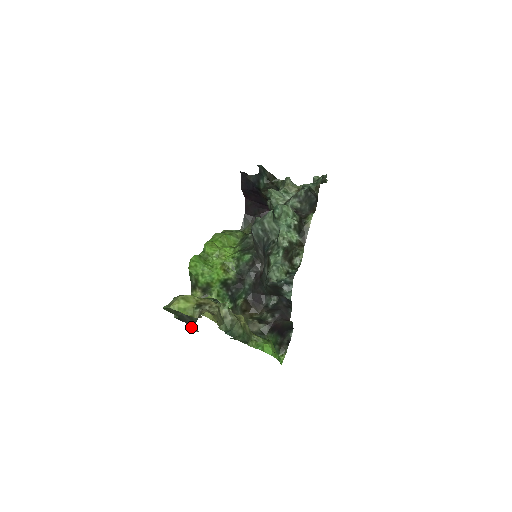
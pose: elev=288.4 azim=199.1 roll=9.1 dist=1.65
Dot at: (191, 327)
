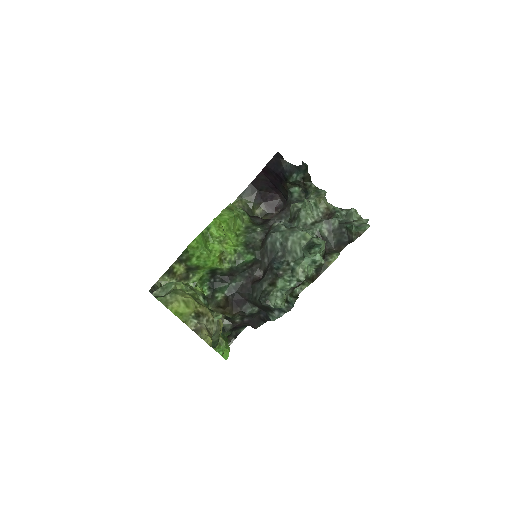
Dot at: occluded
